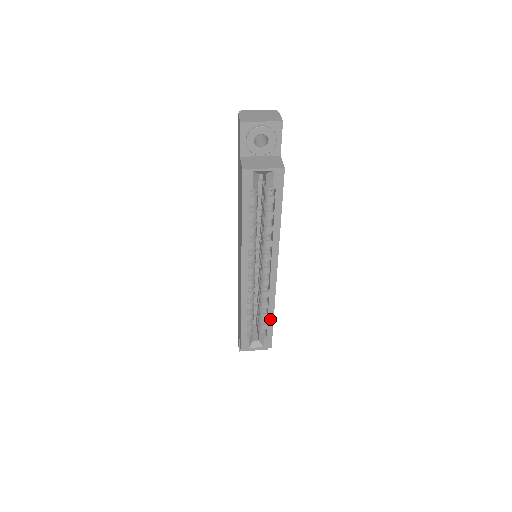
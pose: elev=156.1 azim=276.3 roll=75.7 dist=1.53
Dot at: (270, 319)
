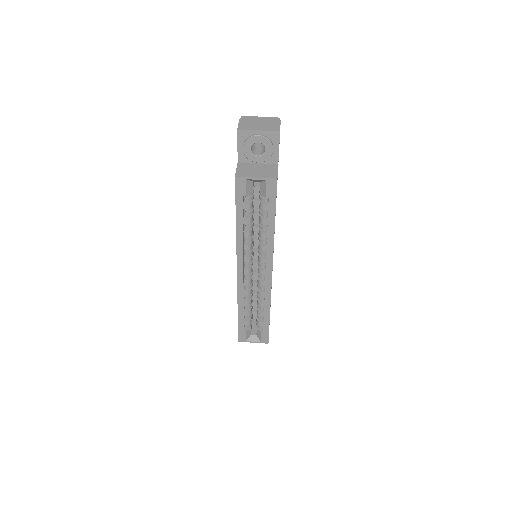
Dot at: (266, 317)
